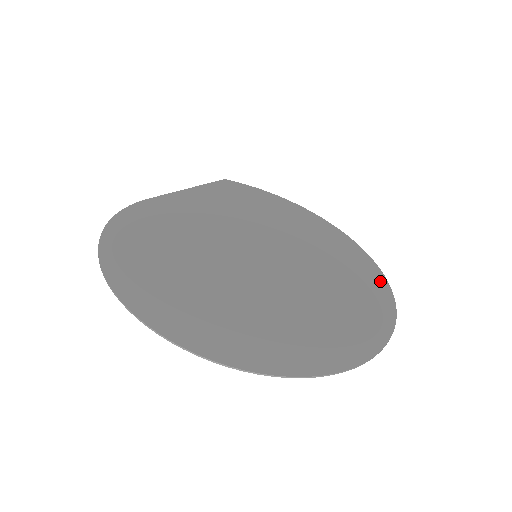
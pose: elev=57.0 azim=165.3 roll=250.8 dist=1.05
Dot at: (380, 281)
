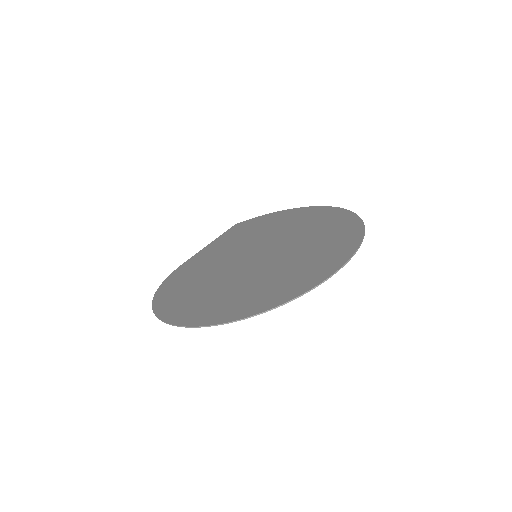
Dot at: (353, 221)
